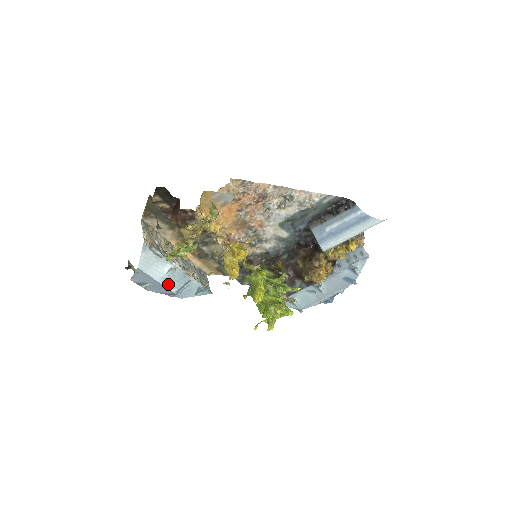
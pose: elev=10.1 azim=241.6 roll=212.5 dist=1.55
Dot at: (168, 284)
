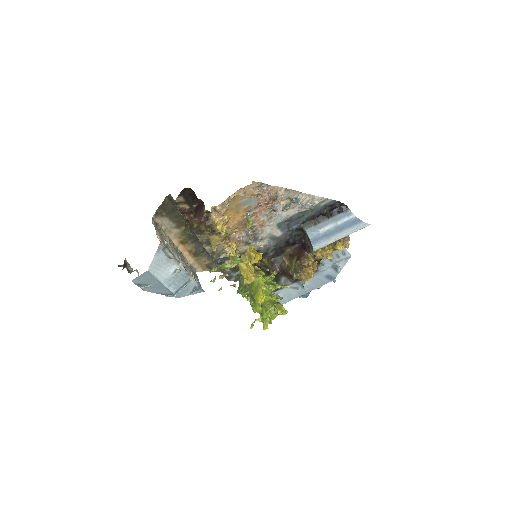
Dot at: (170, 285)
